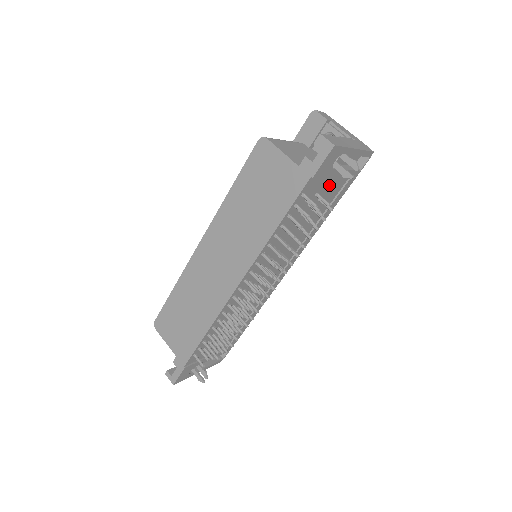
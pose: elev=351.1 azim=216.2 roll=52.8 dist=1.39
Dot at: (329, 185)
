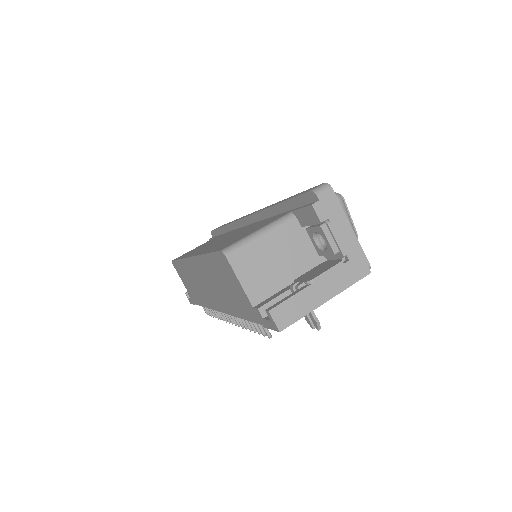
Dot at: occluded
